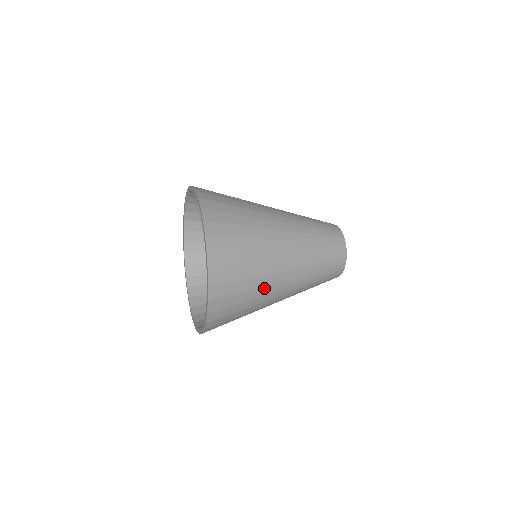
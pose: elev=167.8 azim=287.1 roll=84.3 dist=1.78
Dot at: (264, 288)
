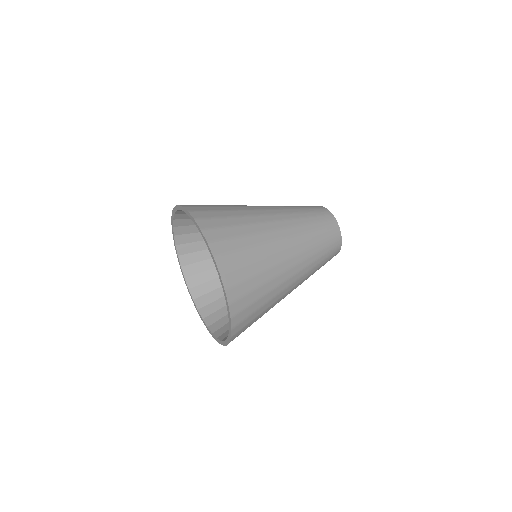
Dot at: occluded
